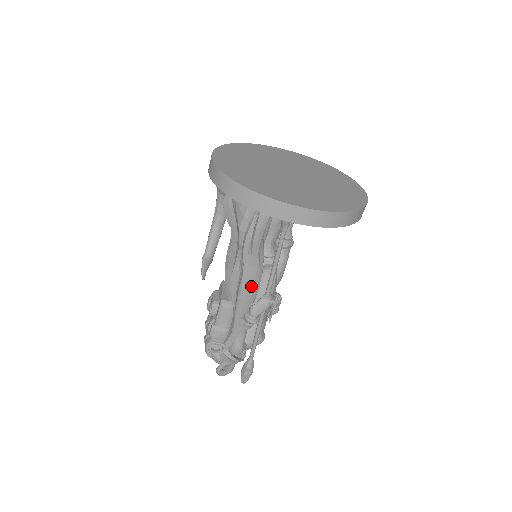
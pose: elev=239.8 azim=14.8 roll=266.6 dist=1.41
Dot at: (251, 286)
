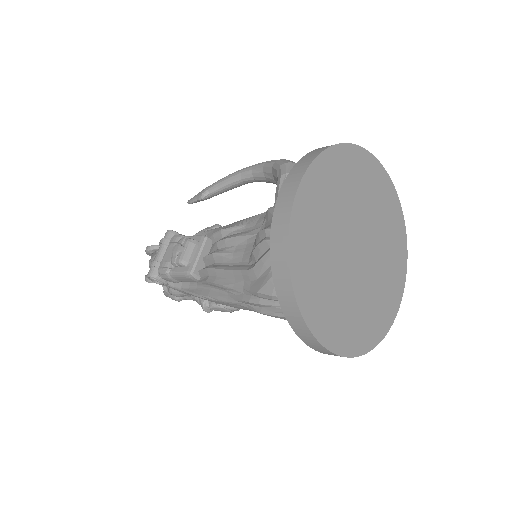
Dot at: (228, 305)
